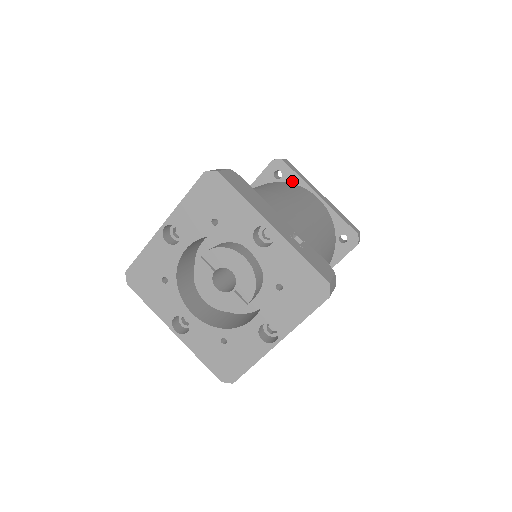
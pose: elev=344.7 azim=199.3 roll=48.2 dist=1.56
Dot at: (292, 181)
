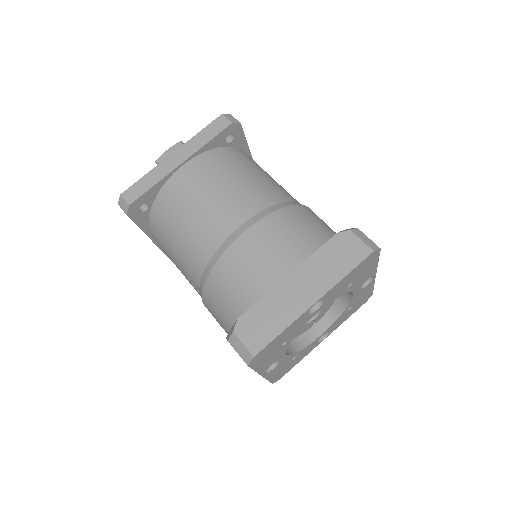
Dot at: (239, 146)
